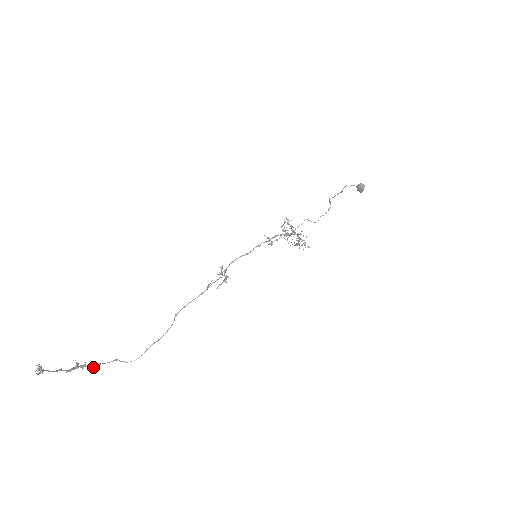
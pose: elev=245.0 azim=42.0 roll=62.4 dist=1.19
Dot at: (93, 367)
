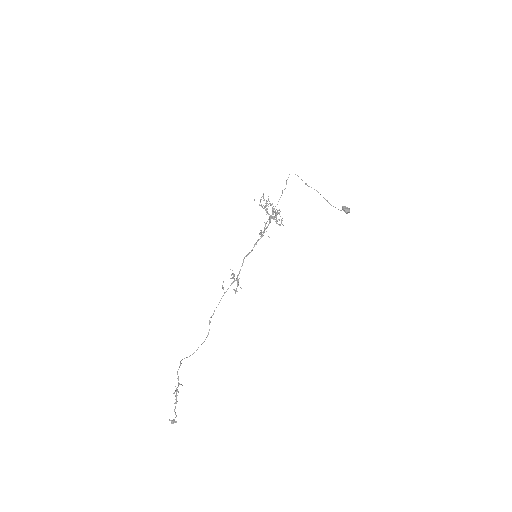
Dot at: occluded
